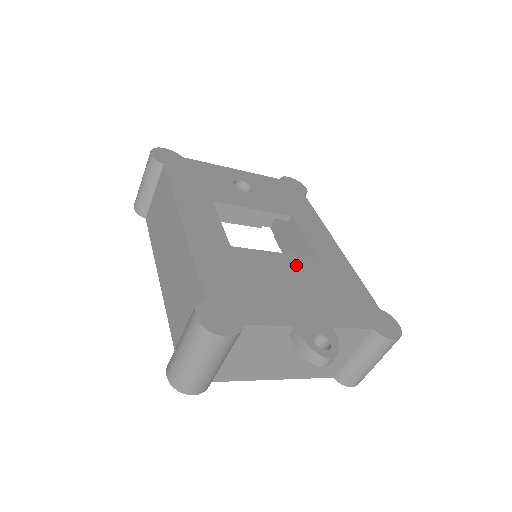
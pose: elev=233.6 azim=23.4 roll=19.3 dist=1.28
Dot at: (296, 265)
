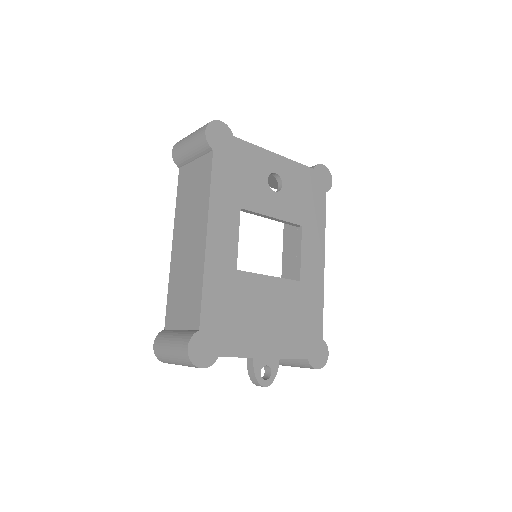
Dot at: (280, 291)
